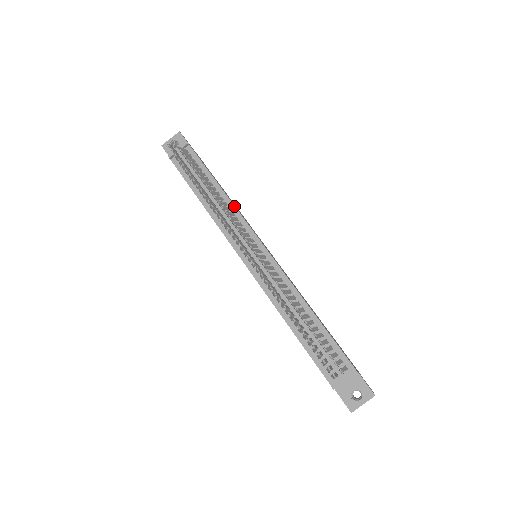
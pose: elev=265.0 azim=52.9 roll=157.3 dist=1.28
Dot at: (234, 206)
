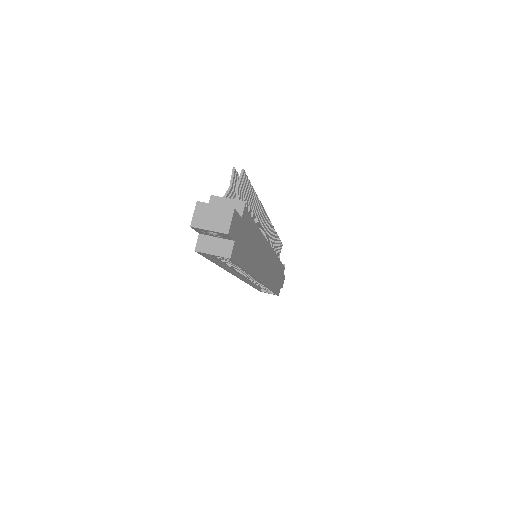
Dot at: occluded
